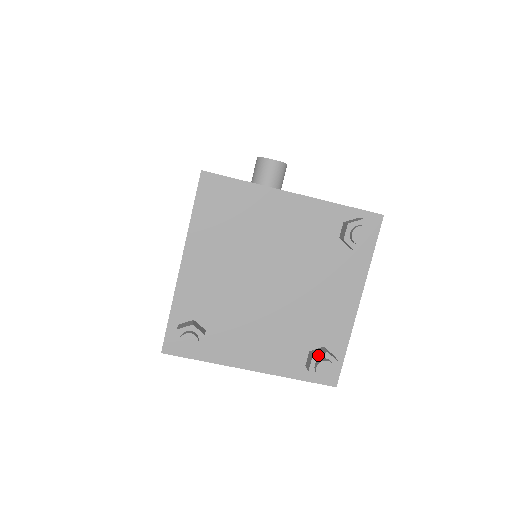
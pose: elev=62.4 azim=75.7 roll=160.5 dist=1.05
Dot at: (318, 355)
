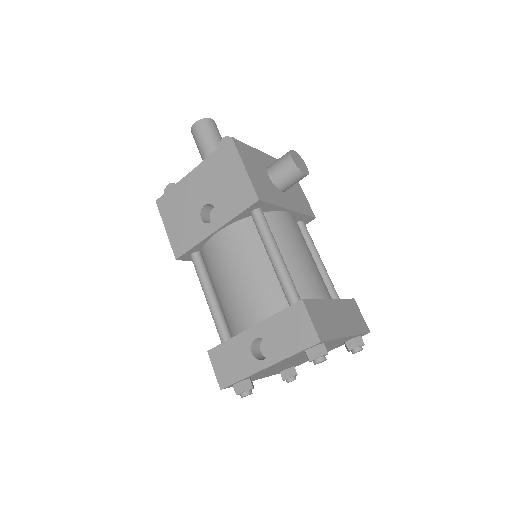
Dot at: (293, 376)
